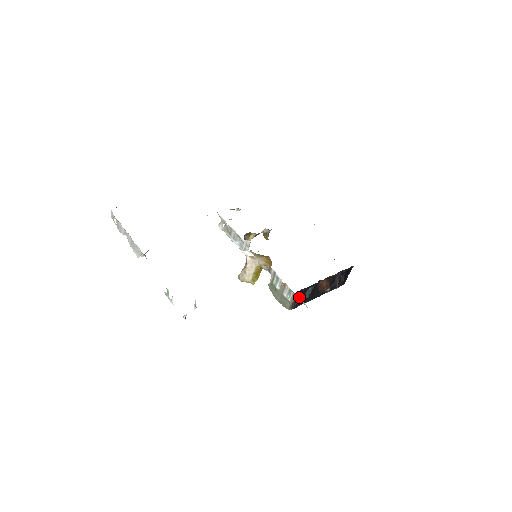
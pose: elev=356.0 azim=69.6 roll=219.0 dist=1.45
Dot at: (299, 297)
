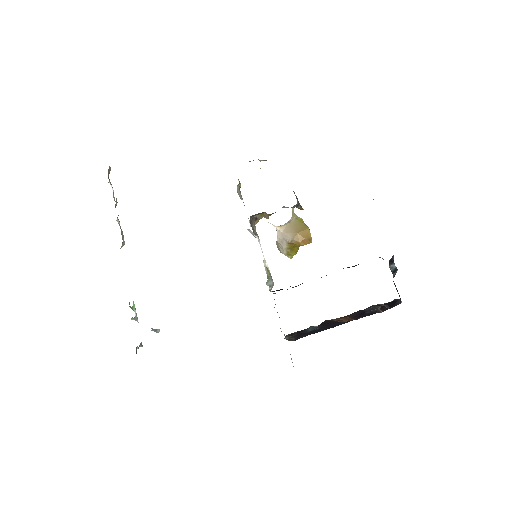
Dot at: (293, 336)
